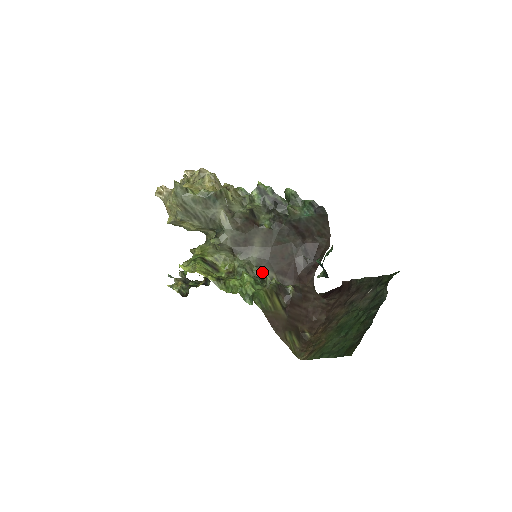
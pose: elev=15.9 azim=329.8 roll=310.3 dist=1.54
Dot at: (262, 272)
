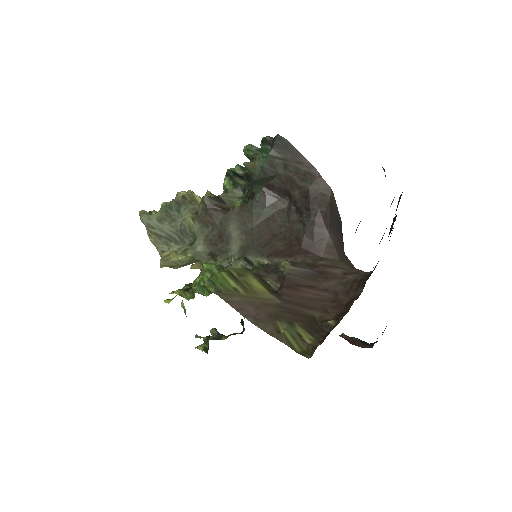
Dot at: (247, 262)
